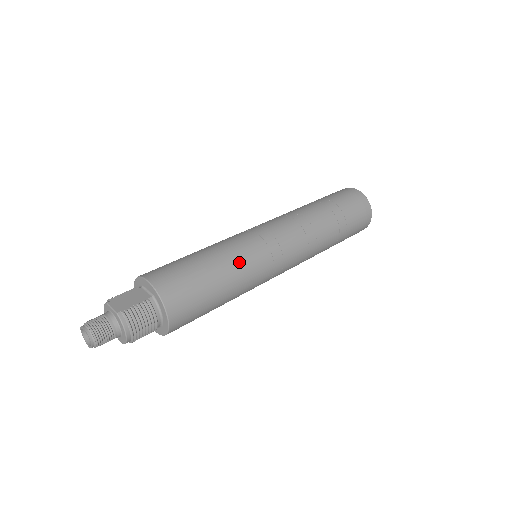
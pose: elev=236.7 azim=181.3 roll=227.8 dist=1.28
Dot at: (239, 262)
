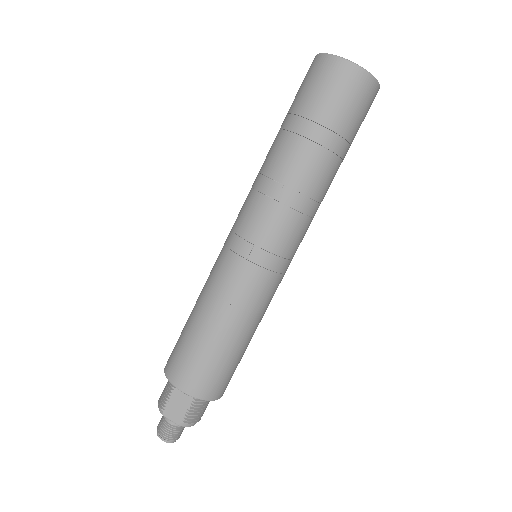
Dot at: (250, 313)
